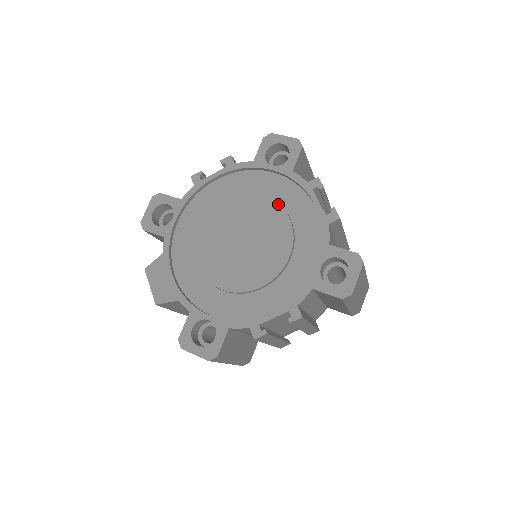
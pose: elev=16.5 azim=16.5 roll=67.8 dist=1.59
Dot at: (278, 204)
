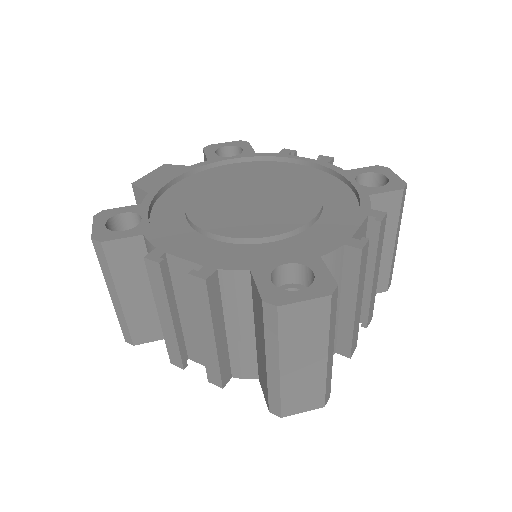
Dot at: (321, 202)
